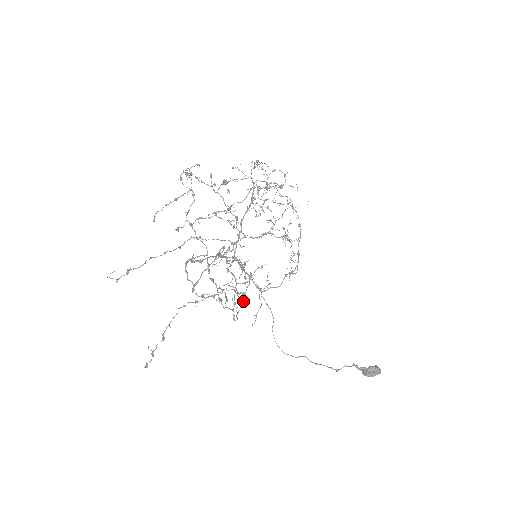
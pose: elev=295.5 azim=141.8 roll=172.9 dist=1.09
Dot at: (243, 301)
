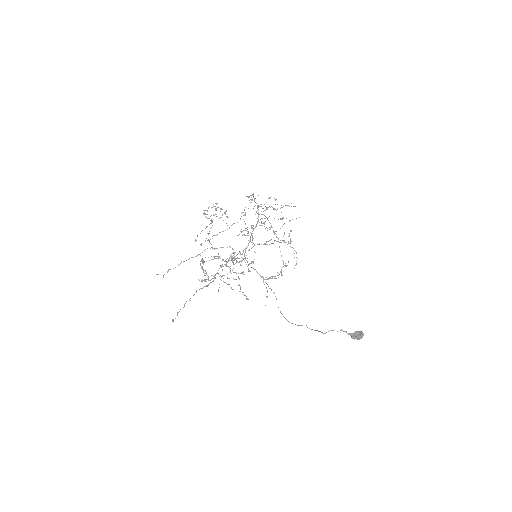
Dot at: occluded
